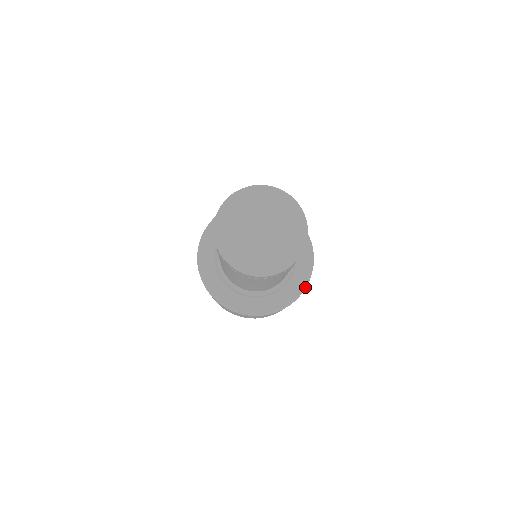
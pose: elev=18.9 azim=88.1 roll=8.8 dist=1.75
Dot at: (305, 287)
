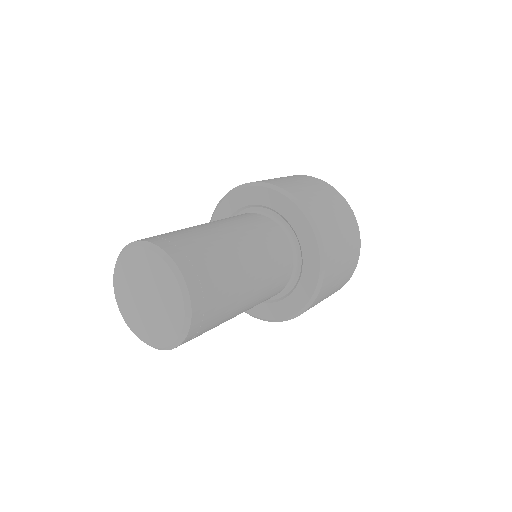
Dot at: (322, 252)
